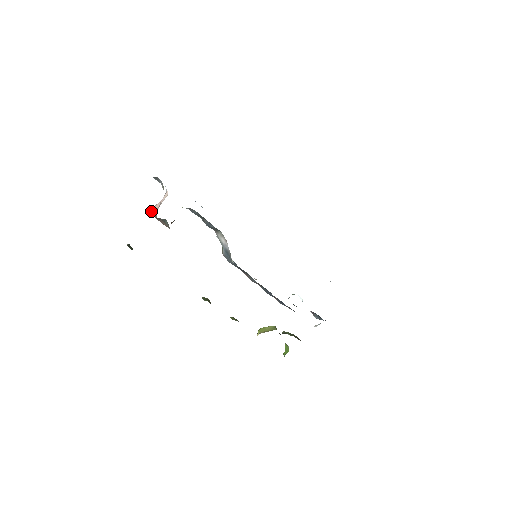
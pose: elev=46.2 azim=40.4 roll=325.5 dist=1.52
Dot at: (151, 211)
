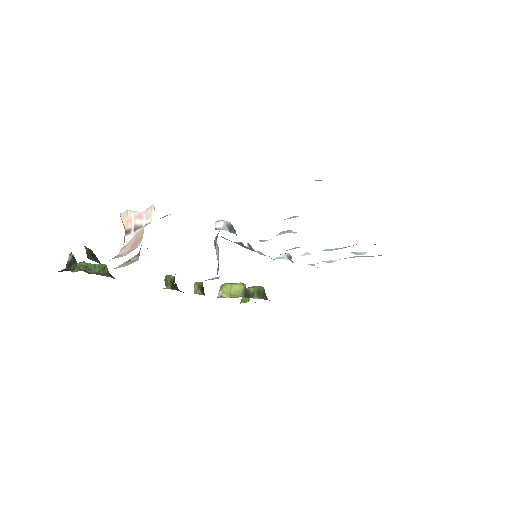
Dot at: (121, 215)
